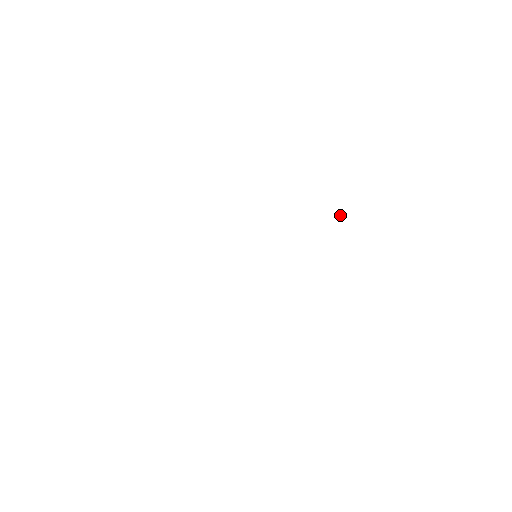
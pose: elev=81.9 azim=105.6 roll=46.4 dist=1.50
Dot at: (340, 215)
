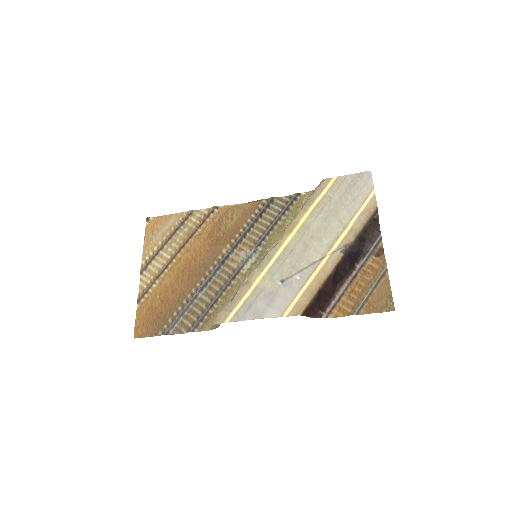
Dot at: (346, 262)
